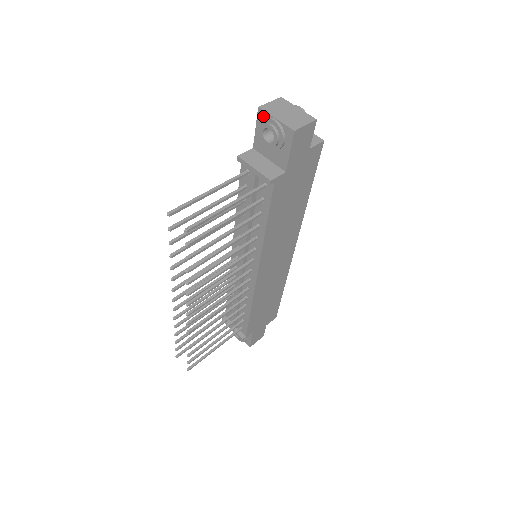
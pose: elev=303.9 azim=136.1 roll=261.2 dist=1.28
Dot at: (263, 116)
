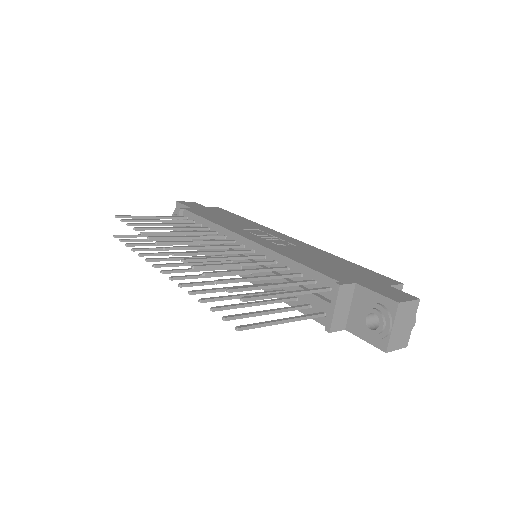
Dot at: (391, 308)
